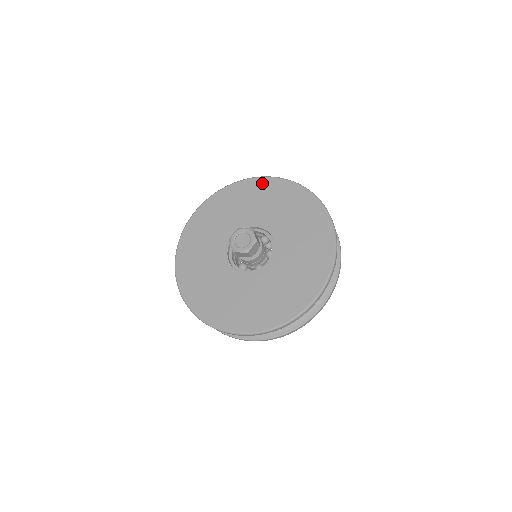
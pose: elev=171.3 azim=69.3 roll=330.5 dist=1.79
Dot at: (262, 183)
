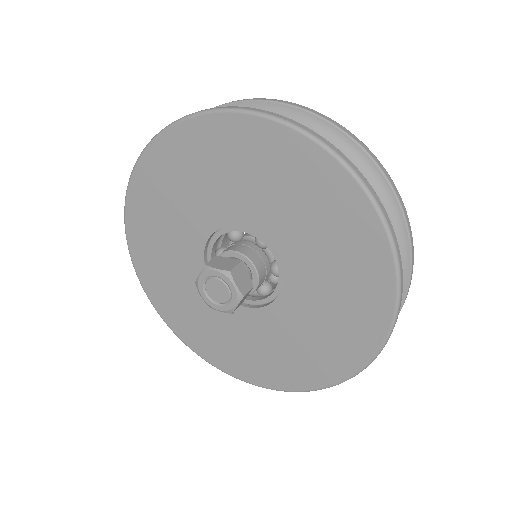
Dot at: (233, 129)
